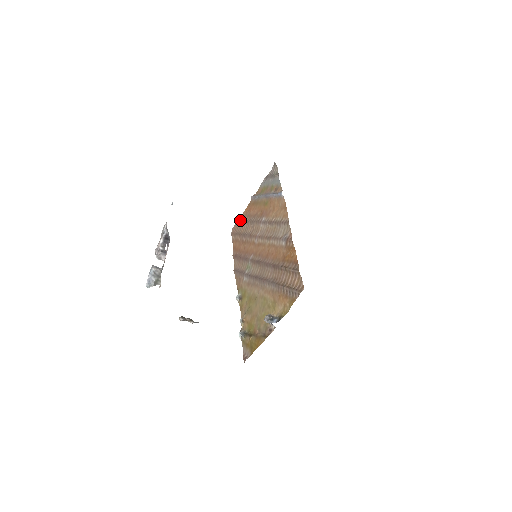
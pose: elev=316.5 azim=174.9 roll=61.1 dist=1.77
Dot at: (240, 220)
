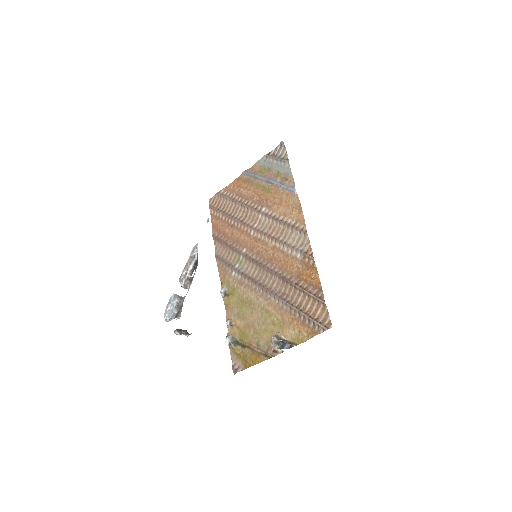
Dot at: (224, 194)
